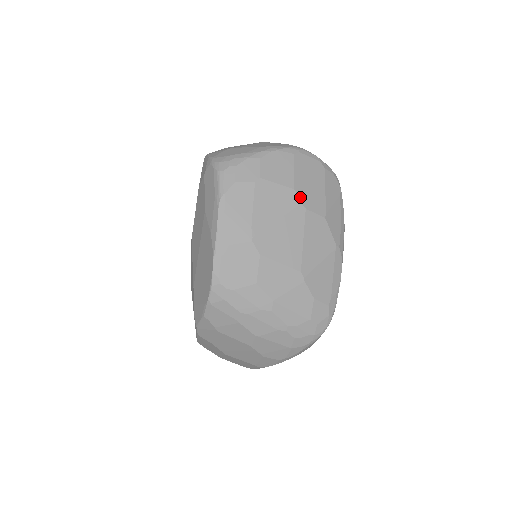
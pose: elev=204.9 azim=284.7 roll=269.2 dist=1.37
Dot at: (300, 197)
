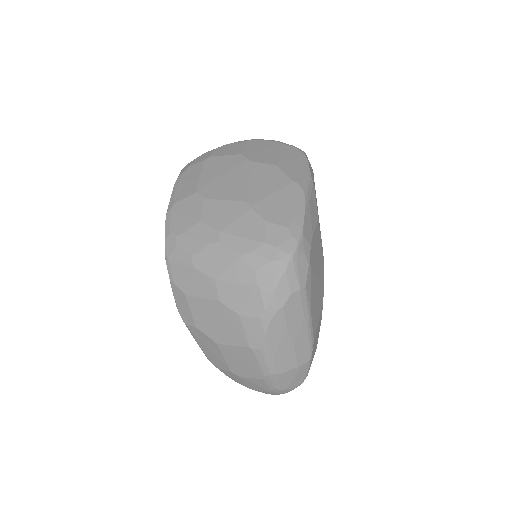
Dot at: (247, 157)
